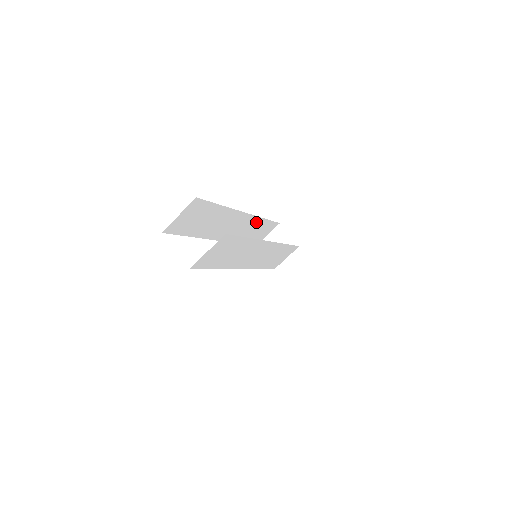
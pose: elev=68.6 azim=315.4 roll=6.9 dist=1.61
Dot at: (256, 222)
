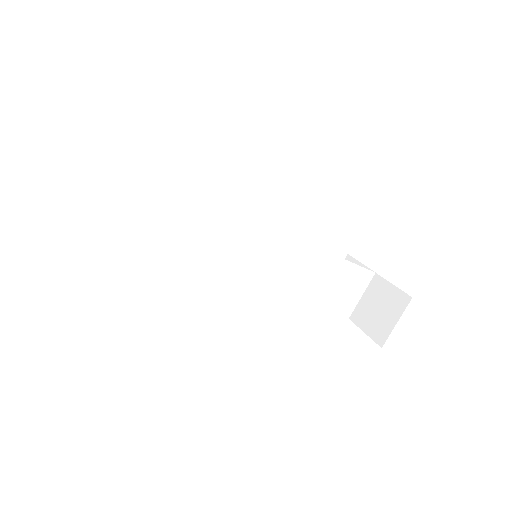
Dot at: occluded
